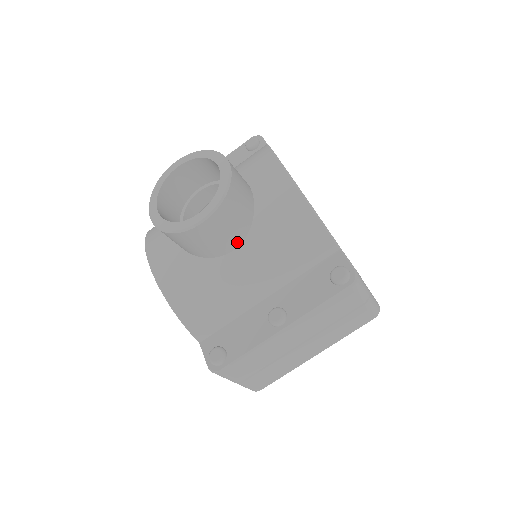
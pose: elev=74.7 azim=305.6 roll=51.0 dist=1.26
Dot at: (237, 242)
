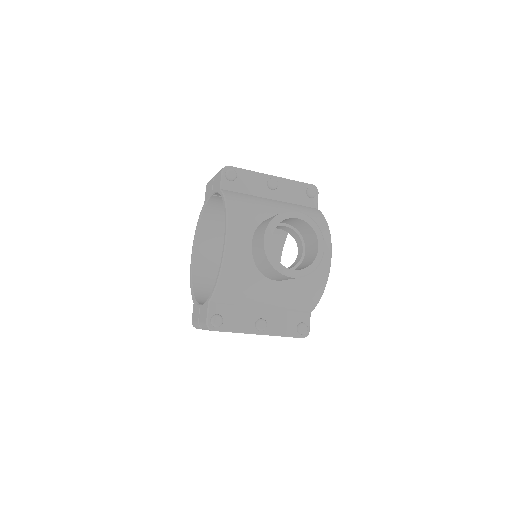
Dot at: (282, 280)
